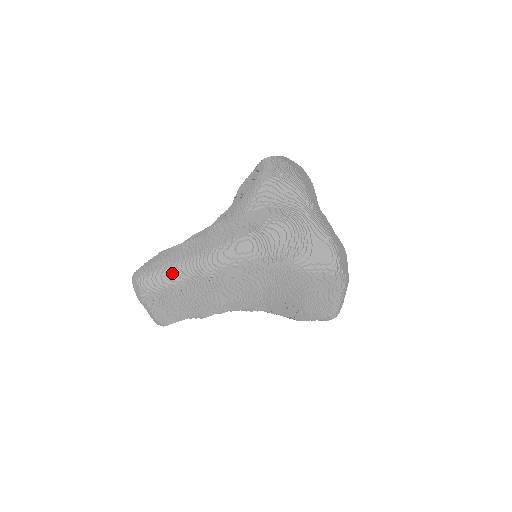
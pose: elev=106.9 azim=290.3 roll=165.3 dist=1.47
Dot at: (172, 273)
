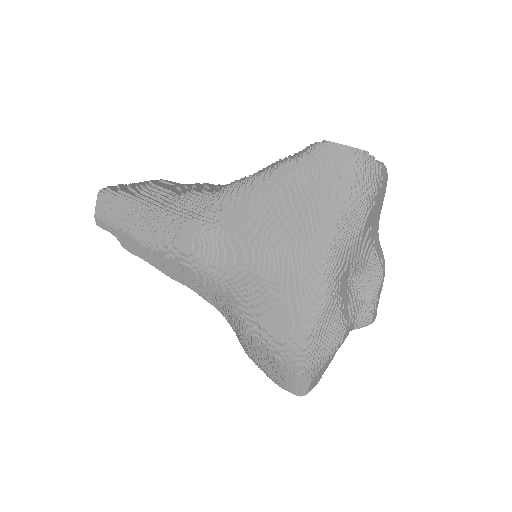
Dot at: (120, 214)
